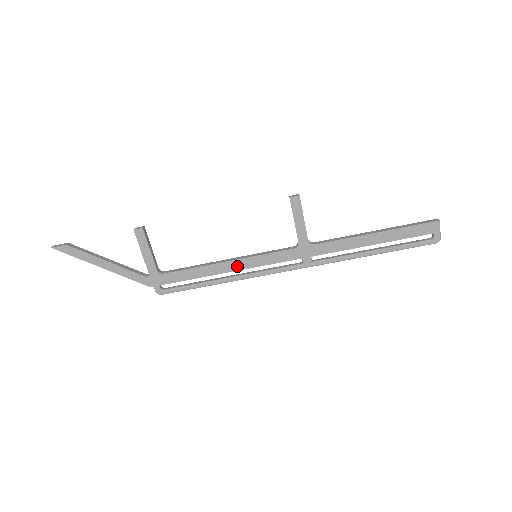
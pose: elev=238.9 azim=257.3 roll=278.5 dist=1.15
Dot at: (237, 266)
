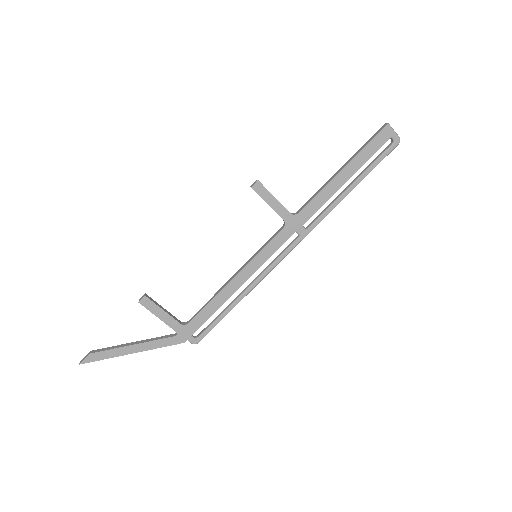
Dot at: (246, 275)
